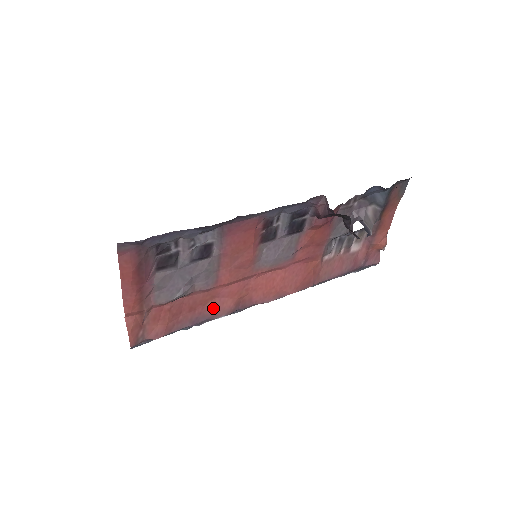
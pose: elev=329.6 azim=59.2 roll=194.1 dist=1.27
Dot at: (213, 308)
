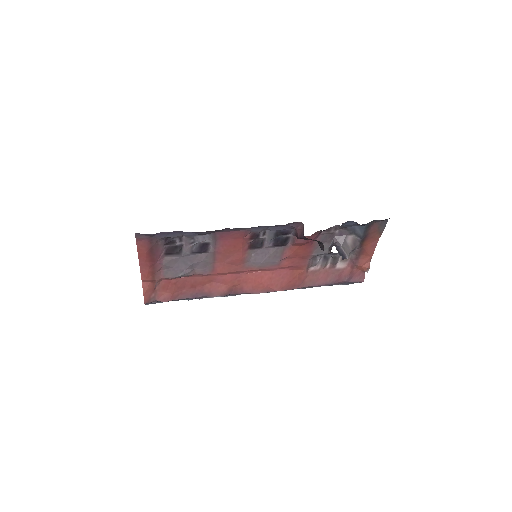
Dot at: (210, 289)
